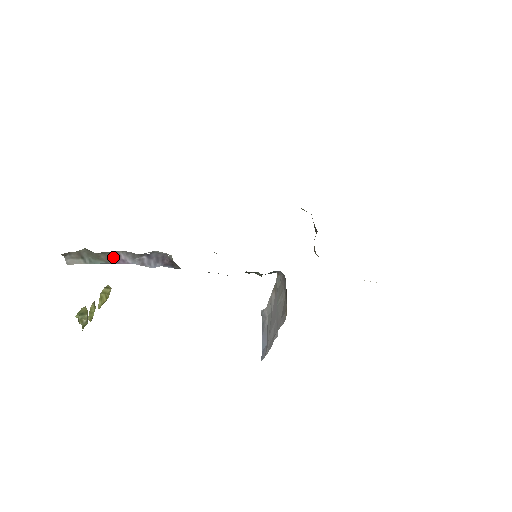
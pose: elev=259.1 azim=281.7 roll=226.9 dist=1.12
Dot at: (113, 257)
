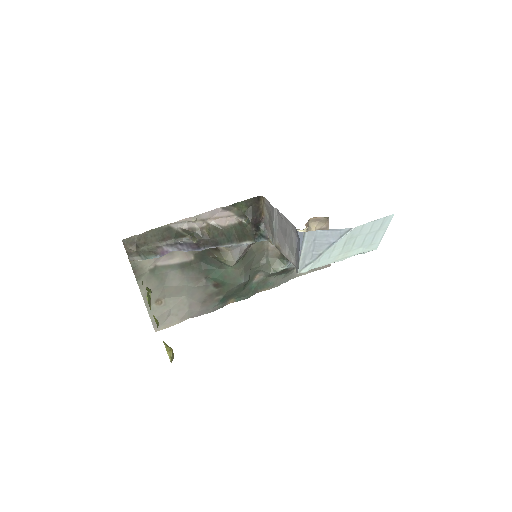
Dot at: (159, 251)
